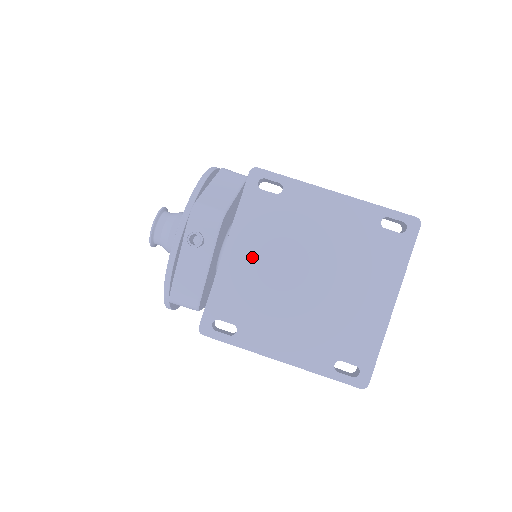
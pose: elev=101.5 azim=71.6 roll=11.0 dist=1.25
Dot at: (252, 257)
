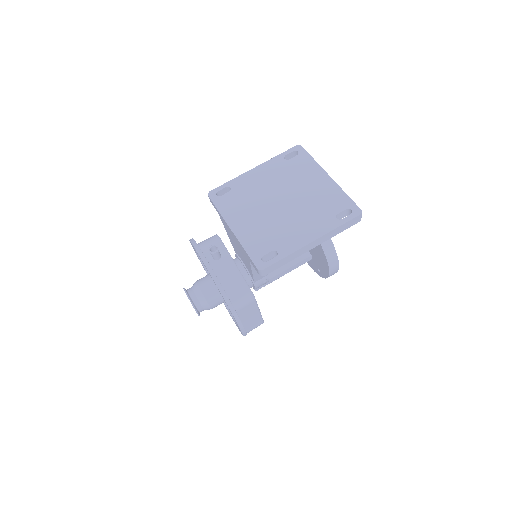
Dot at: (247, 220)
